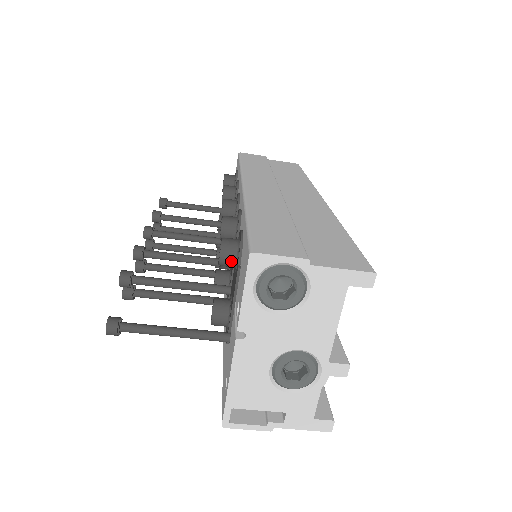
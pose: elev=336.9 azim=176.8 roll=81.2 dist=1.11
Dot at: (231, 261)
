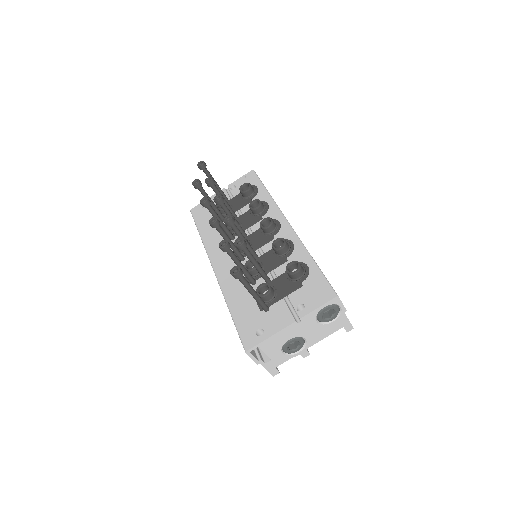
Dot at: (297, 277)
